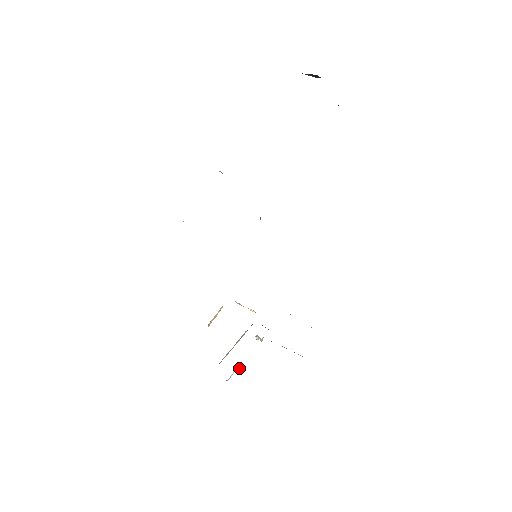
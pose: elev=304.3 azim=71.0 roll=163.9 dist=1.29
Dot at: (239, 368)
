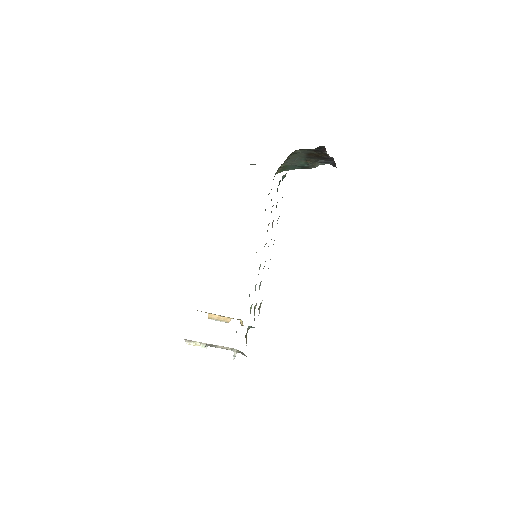
Dot at: (201, 344)
